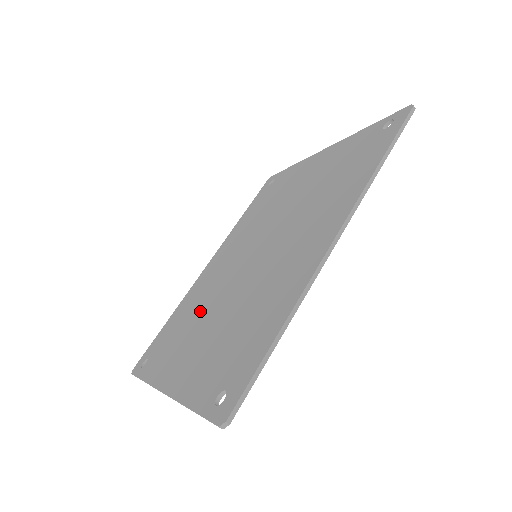
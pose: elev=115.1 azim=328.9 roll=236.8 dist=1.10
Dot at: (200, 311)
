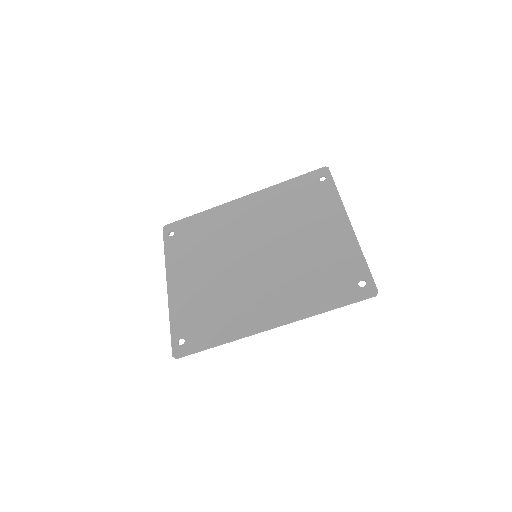
Dot at: (212, 248)
